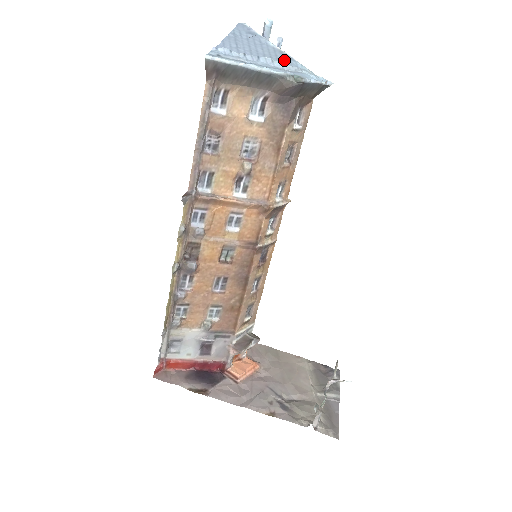
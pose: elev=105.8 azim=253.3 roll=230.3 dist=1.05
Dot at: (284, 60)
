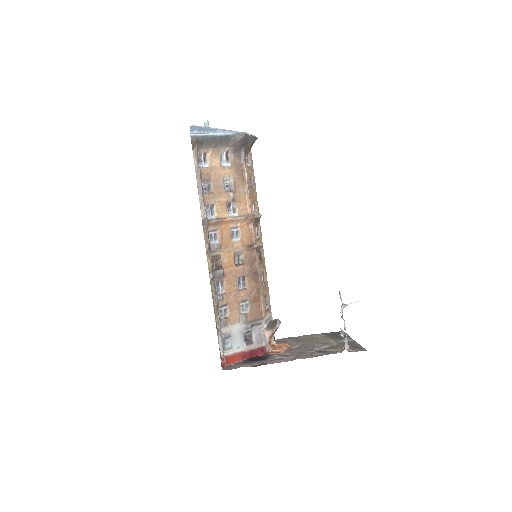
Dot at: occluded
